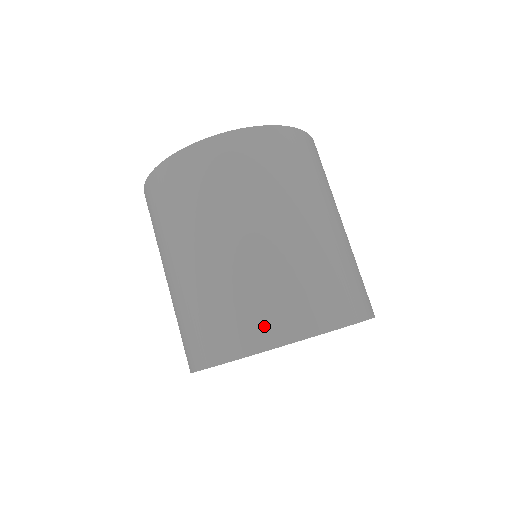
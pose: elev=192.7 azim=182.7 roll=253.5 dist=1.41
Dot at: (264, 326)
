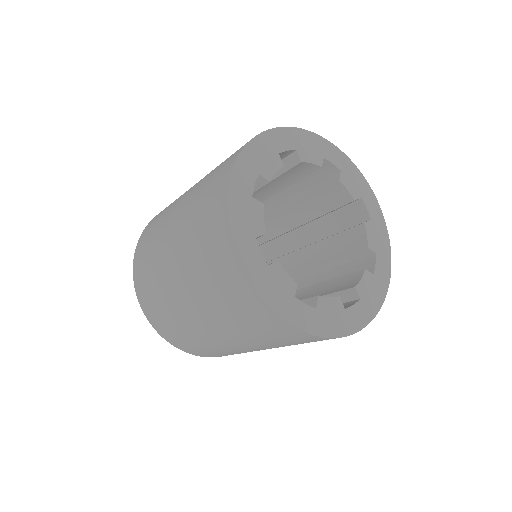
Dot at: (214, 201)
